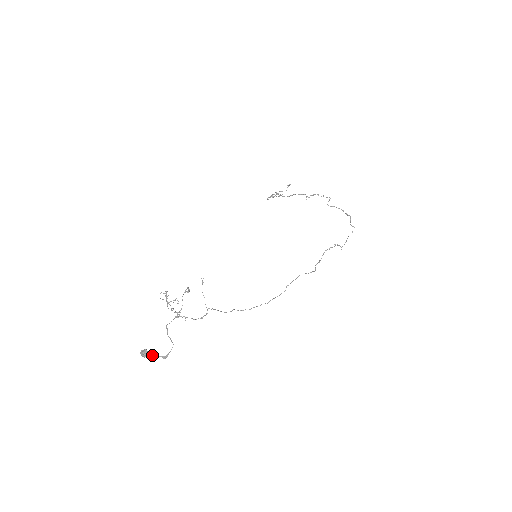
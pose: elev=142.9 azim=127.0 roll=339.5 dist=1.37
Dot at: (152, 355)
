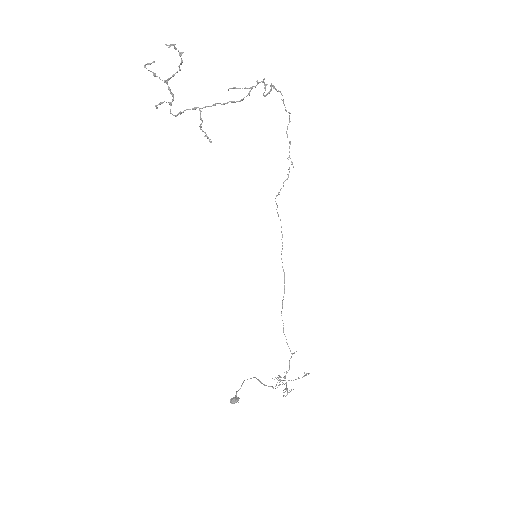
Dot at: (236, 393)
